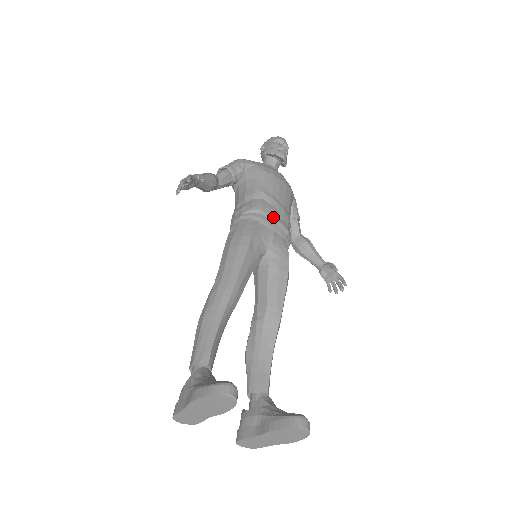
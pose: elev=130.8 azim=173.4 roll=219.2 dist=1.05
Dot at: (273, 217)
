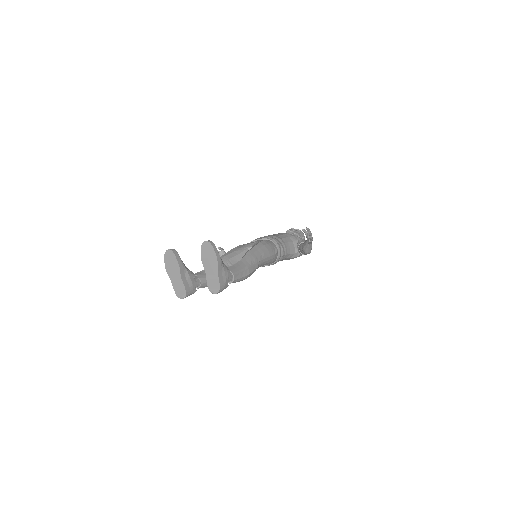
Dot at: (259, 238)
